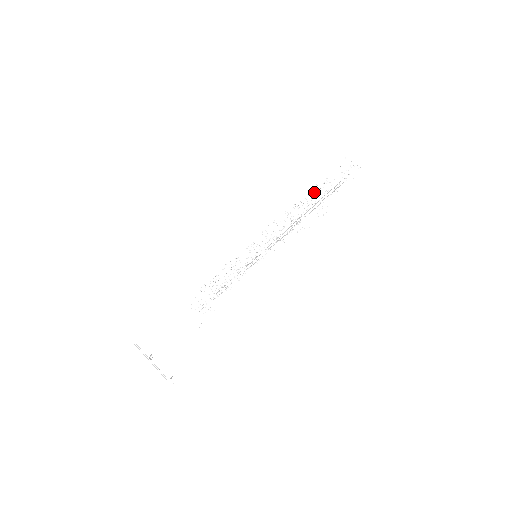
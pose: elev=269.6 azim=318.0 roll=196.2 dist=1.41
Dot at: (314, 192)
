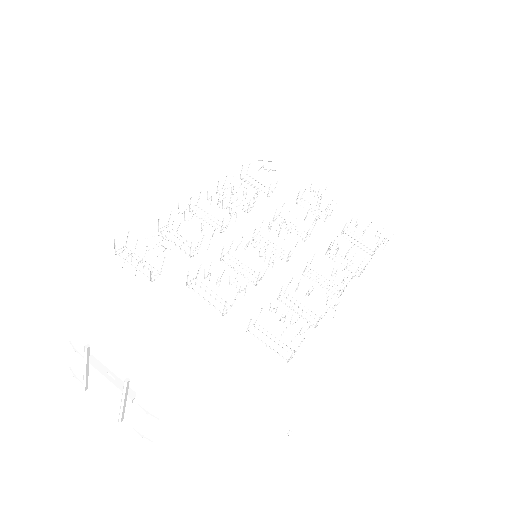
Dot at: occluded
